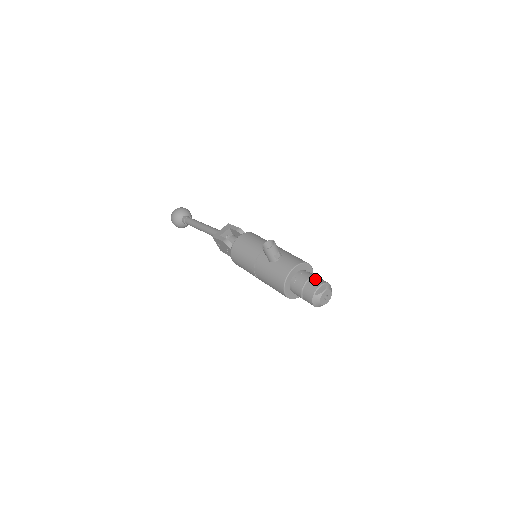
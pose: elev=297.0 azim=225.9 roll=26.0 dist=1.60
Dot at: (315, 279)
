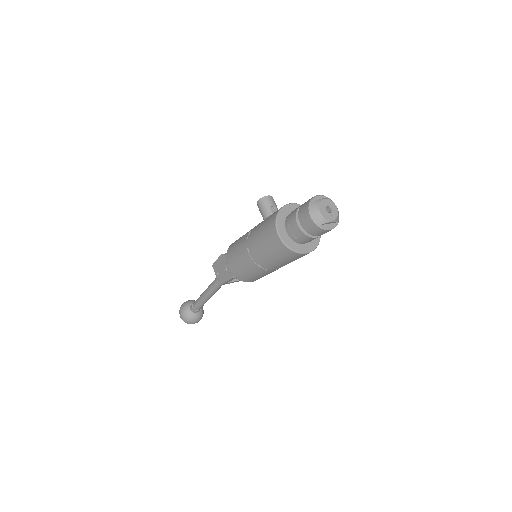
Dot at: occluded
